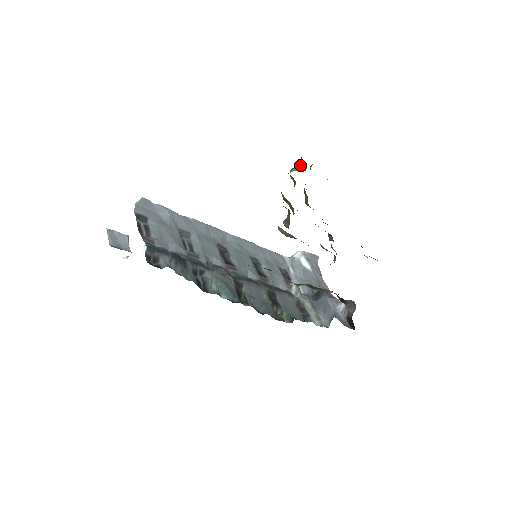
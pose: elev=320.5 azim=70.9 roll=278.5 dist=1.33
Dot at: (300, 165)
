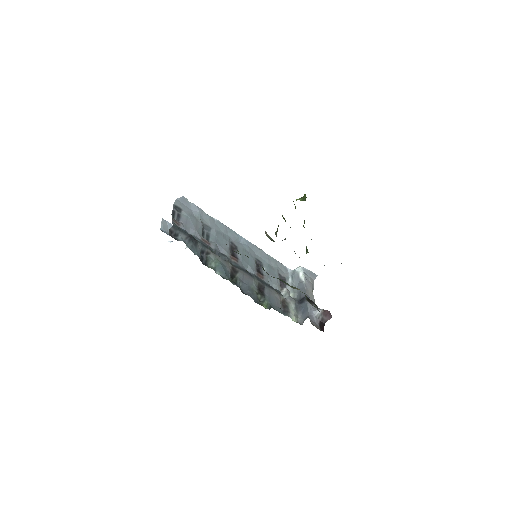
Dot at: (303, 197)
